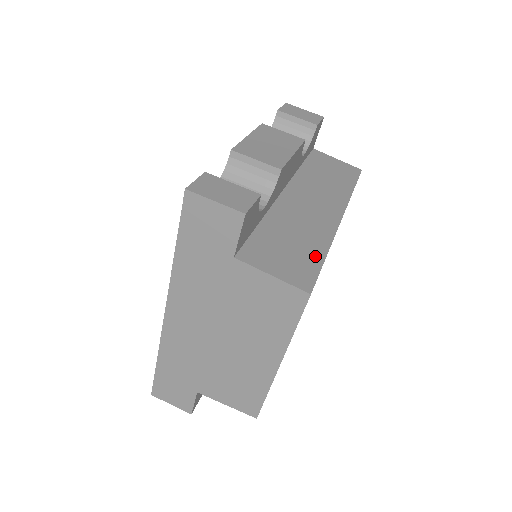
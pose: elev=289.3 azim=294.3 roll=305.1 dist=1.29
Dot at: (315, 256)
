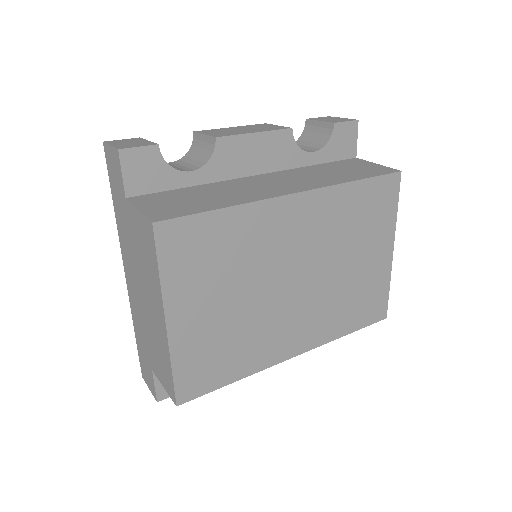
Dot at: (207, 207)
